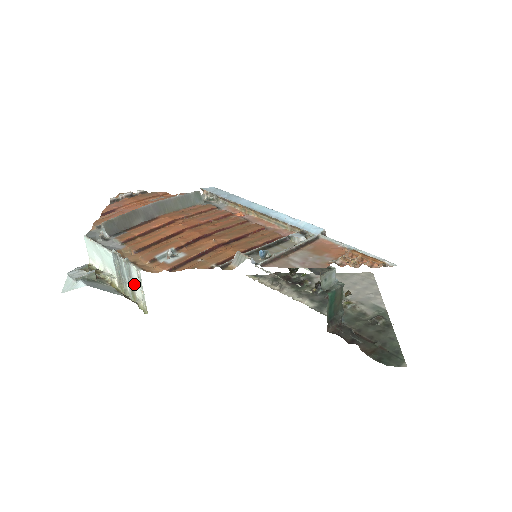
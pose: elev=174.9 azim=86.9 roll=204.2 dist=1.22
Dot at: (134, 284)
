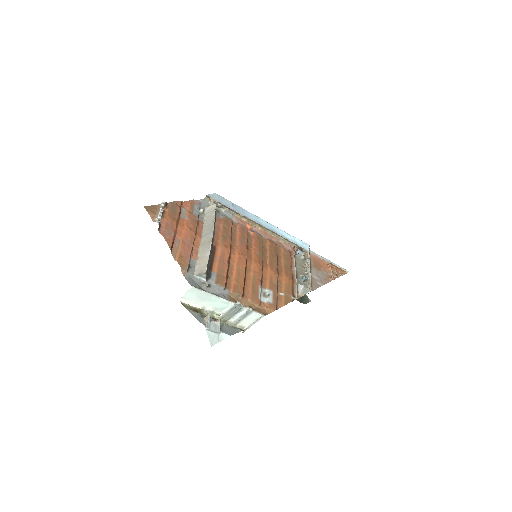
Dot at: (244, 319)
